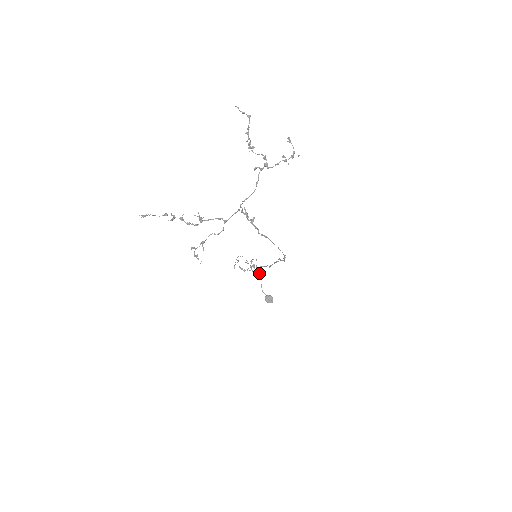
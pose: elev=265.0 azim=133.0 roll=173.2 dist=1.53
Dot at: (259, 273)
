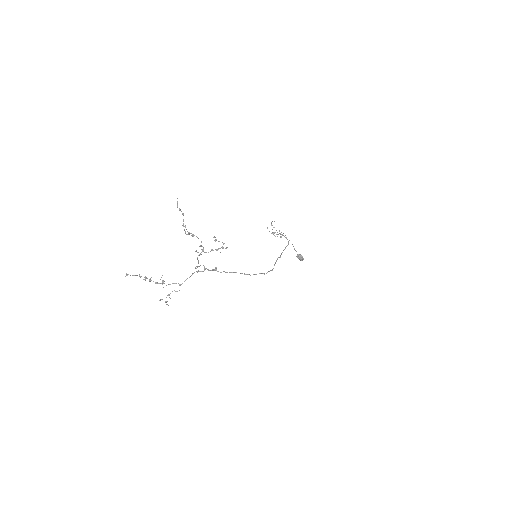
Dot at: occluded
